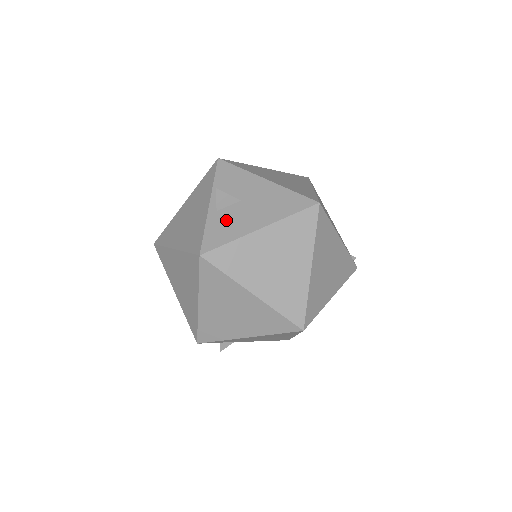
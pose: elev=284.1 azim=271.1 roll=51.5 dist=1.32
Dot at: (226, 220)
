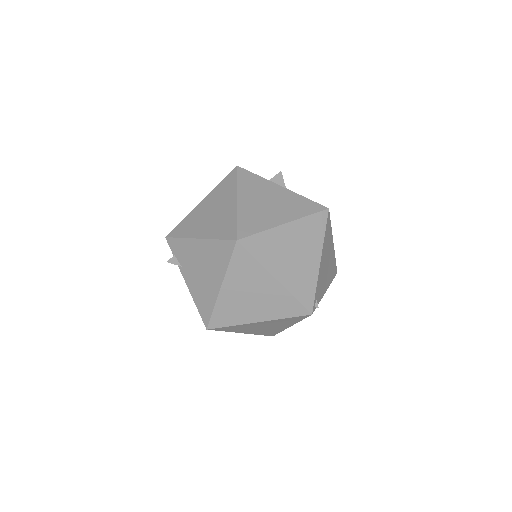
Dot at: occluded
